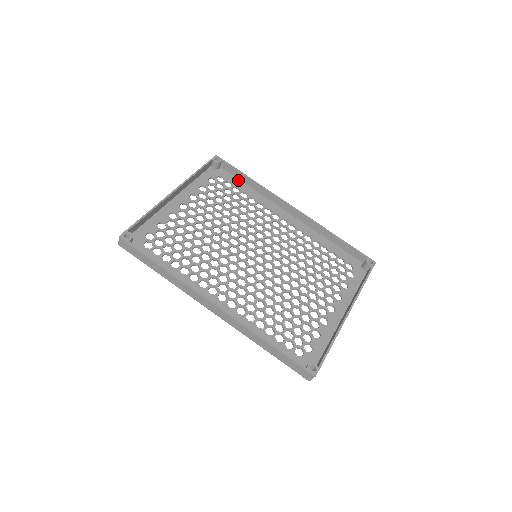
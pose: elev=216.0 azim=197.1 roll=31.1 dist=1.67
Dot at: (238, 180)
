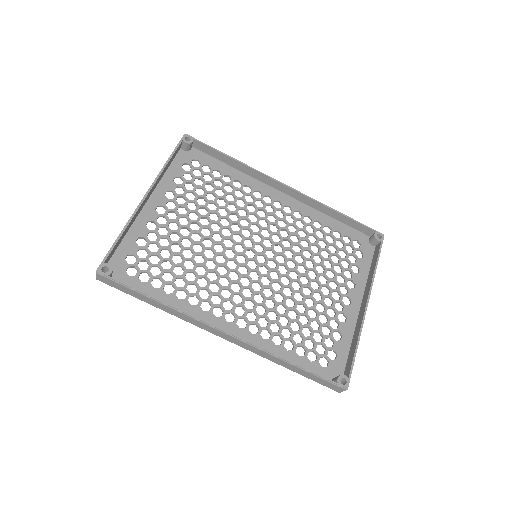
Dot at: (216, 160)
